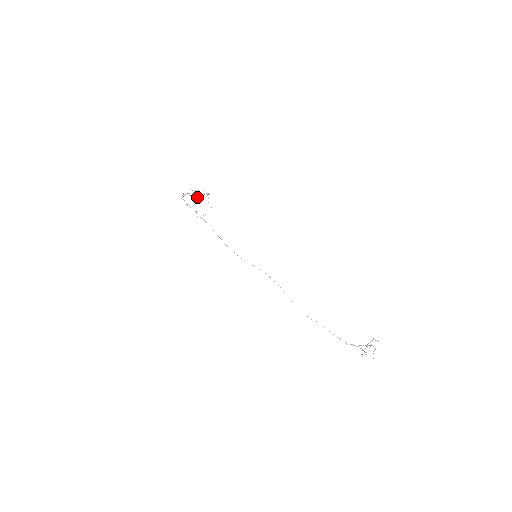
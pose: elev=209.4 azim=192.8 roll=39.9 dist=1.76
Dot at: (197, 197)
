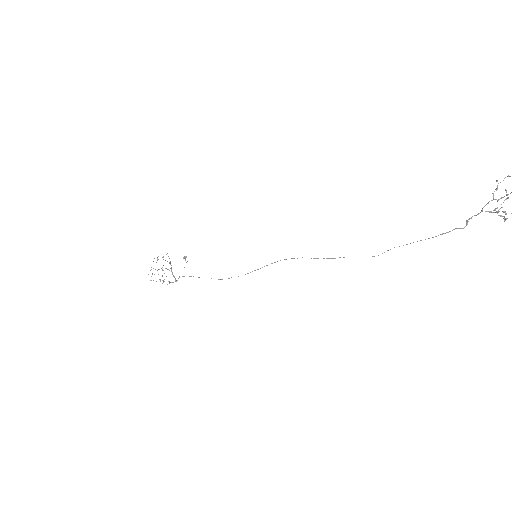
Dot at: occluded
